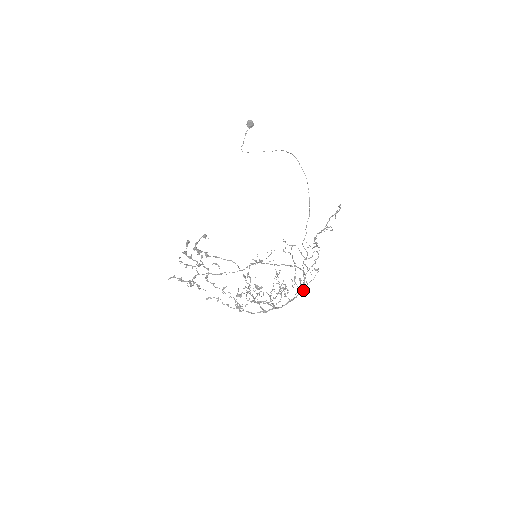
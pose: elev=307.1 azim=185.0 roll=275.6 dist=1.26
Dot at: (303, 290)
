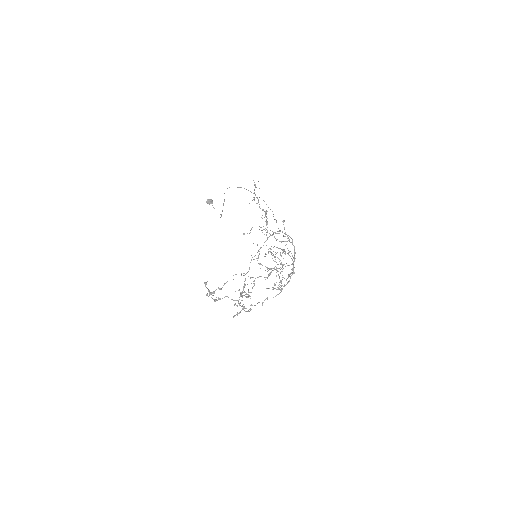
Dot at: occluded
